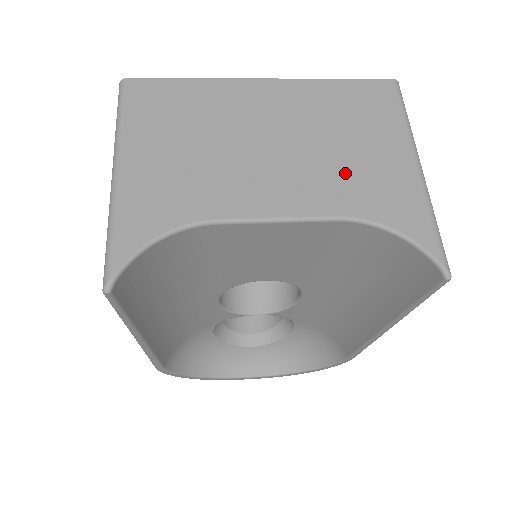
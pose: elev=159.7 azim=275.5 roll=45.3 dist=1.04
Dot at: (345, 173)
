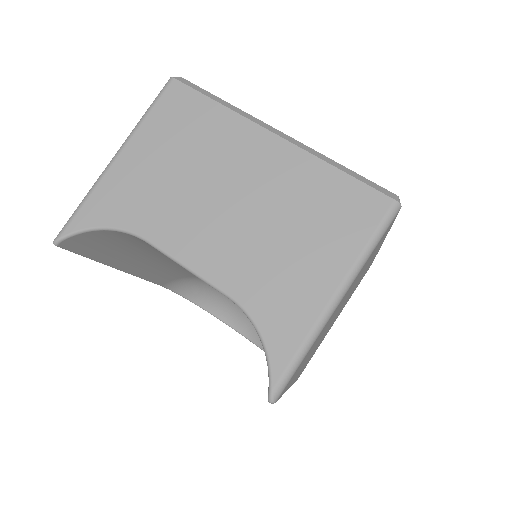
Dot at: (266, 263)
